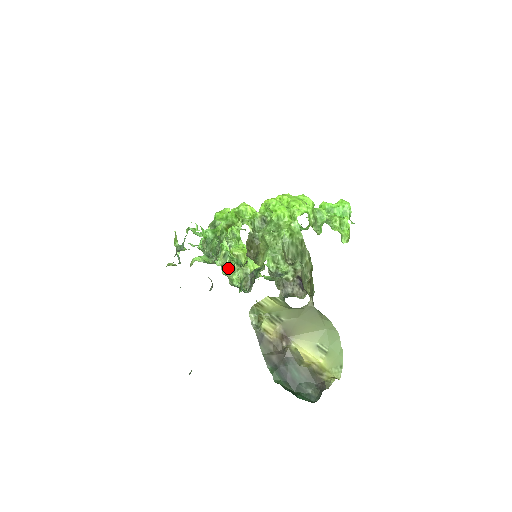
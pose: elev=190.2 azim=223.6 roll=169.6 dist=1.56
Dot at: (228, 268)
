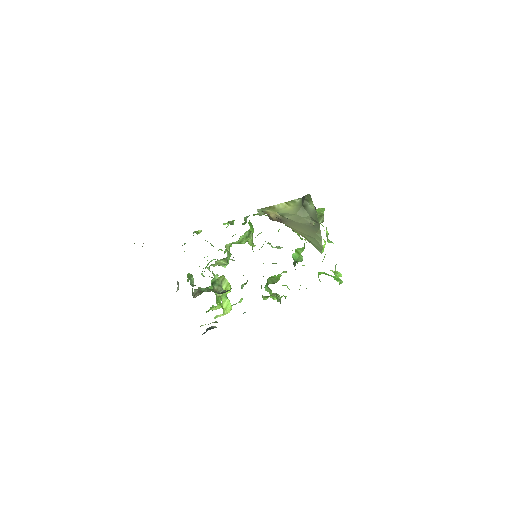
Dot at: occluded
